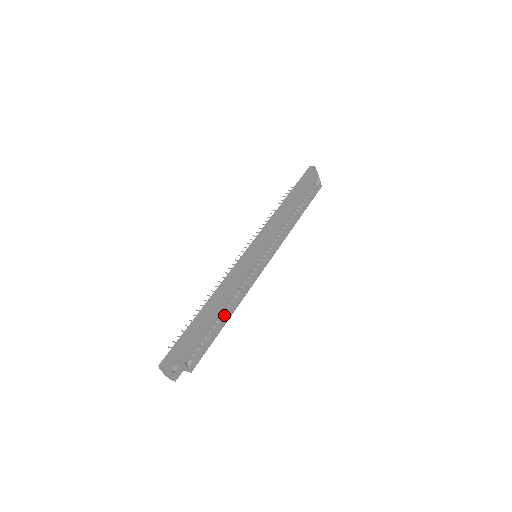
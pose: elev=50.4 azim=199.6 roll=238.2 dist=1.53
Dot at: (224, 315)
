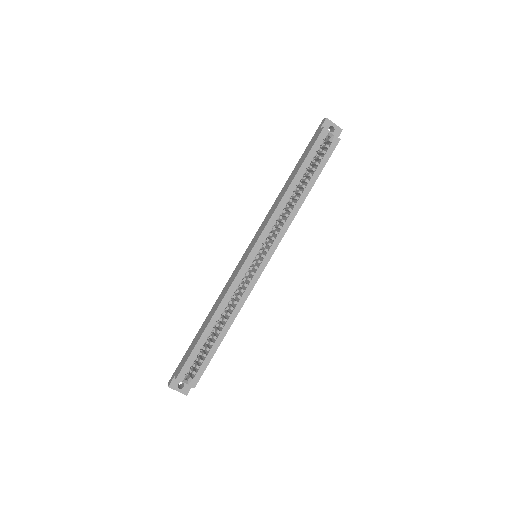
Dot at: (221, 328)
